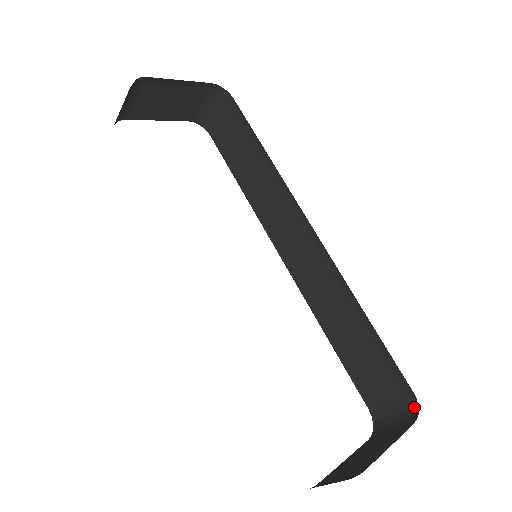
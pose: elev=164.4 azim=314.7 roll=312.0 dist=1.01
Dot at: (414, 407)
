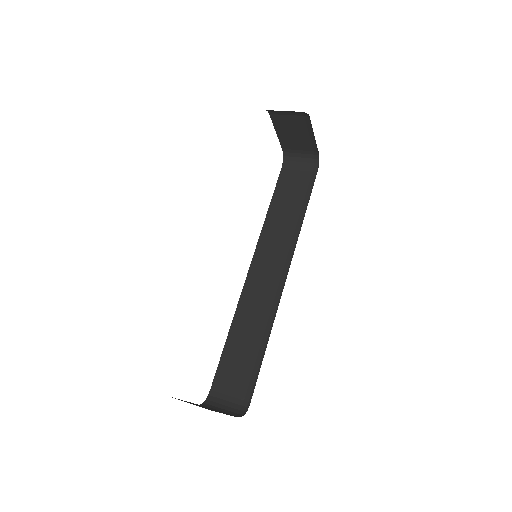
Dot at: (243, 410)
